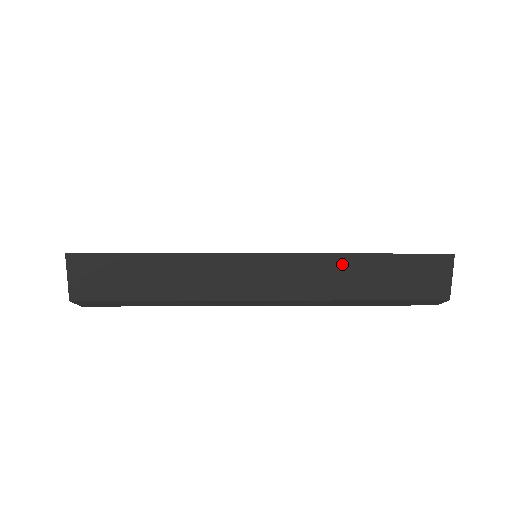
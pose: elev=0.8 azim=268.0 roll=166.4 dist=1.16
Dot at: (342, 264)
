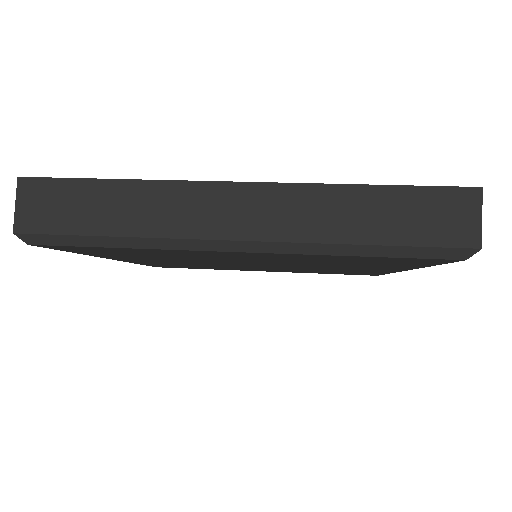
Dot at: (337, 197)
